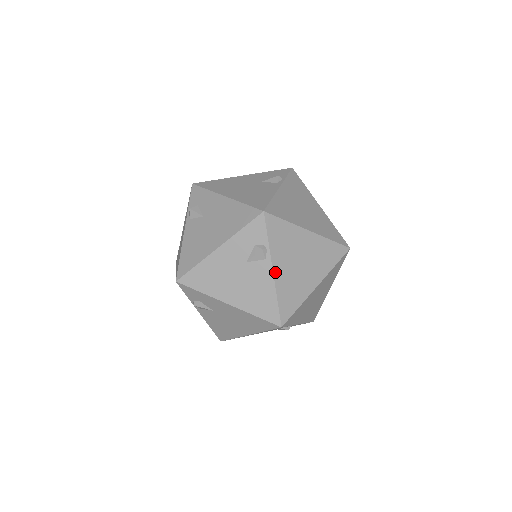
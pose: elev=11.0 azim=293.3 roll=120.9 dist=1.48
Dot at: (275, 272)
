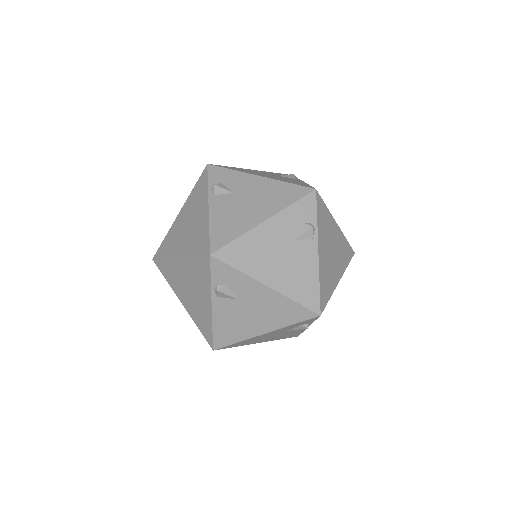
Dot at: (319, 254)
